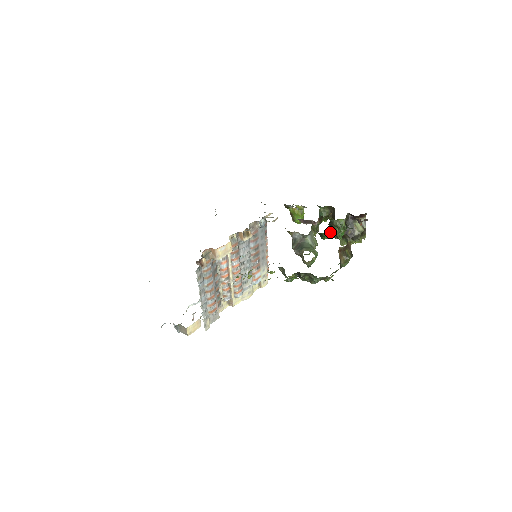
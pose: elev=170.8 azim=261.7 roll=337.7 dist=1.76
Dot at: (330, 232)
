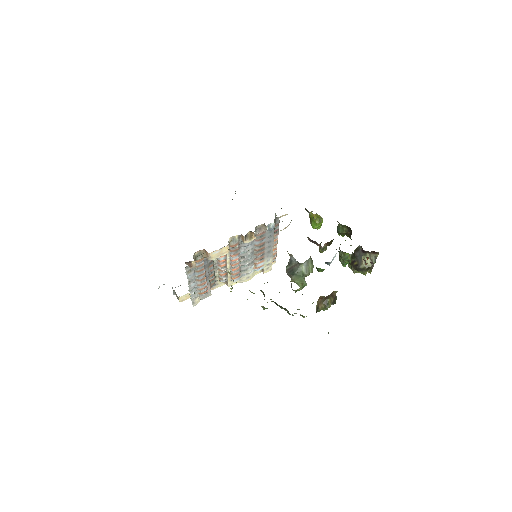
Dot at: occluded
